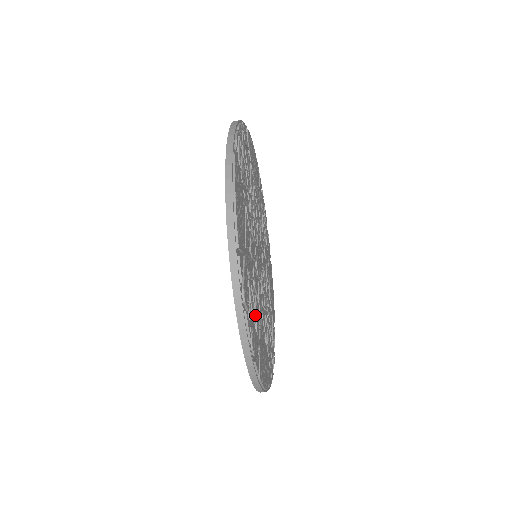
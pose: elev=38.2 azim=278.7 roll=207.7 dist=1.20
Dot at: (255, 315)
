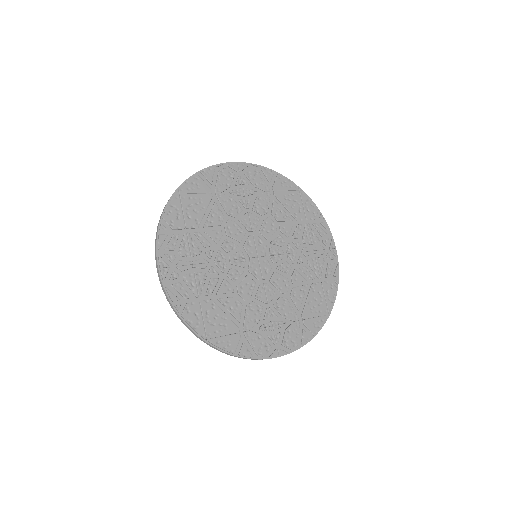
Dot at: (282, 317)
